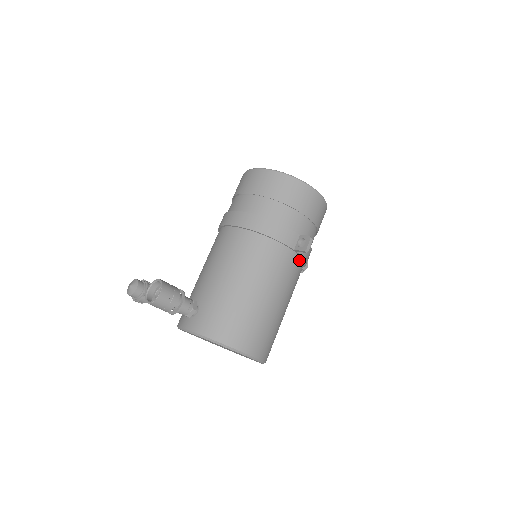
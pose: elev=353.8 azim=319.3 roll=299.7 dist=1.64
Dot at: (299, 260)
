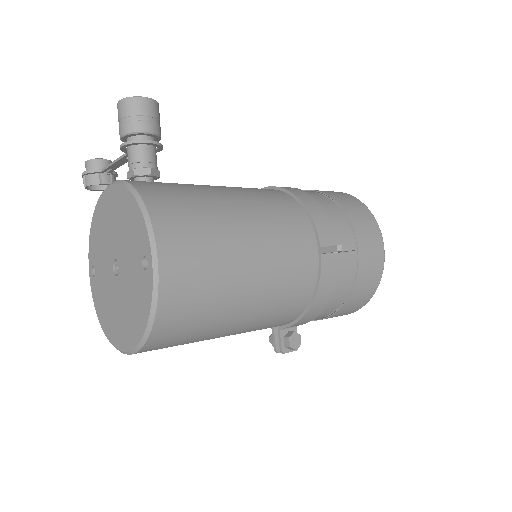
Dot at: (313, 274)
